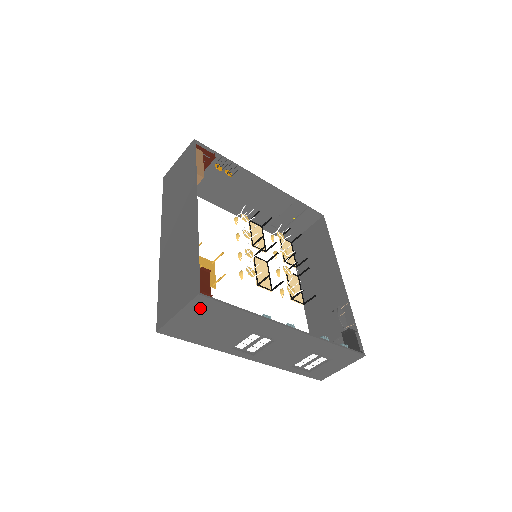
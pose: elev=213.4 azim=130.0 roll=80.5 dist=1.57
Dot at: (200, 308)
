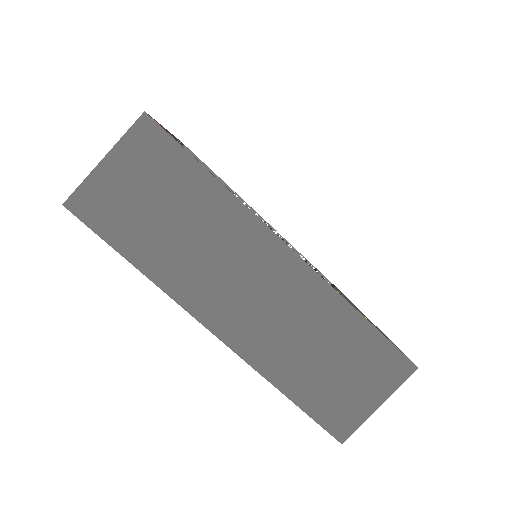
Dot at: occluded
